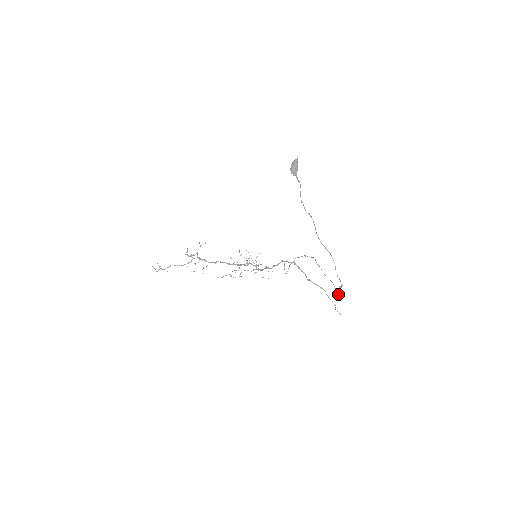
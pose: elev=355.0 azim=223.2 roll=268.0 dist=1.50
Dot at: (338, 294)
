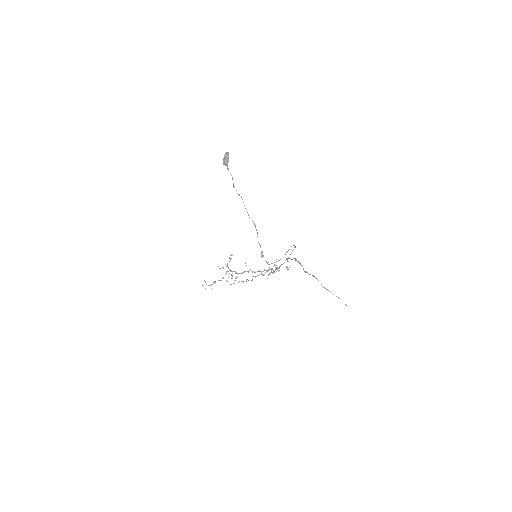
Dot at: (267, 263)
